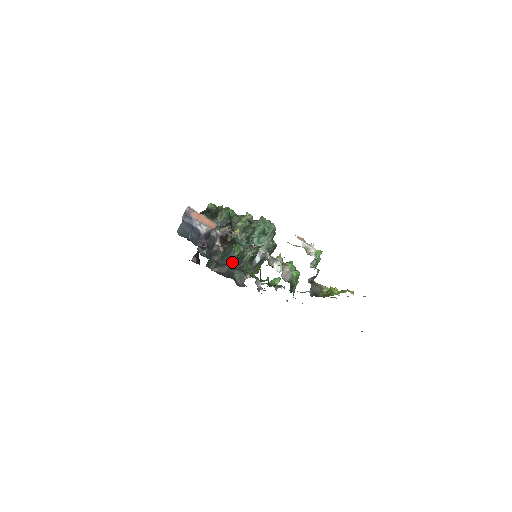
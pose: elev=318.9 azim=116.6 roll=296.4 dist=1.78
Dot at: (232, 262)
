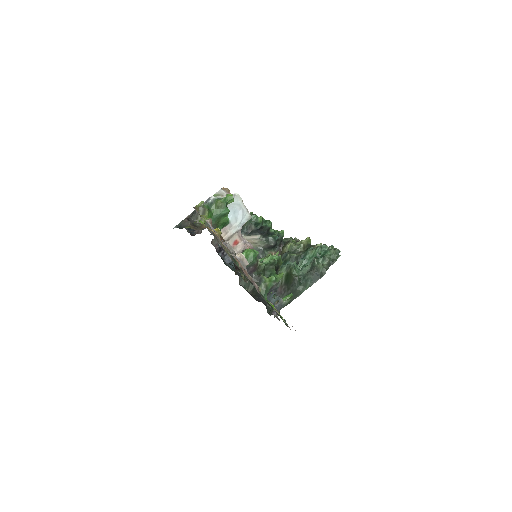
Dot at: occluded
